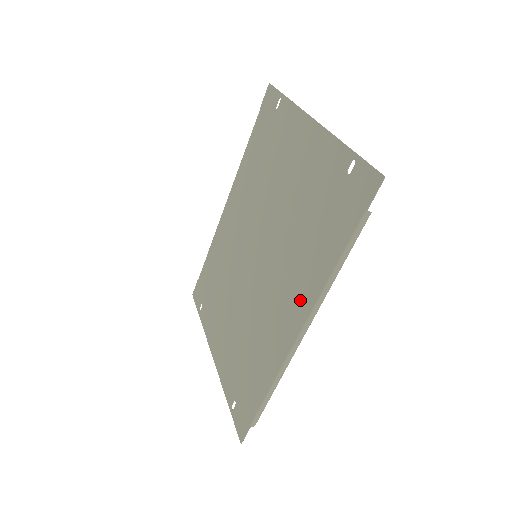
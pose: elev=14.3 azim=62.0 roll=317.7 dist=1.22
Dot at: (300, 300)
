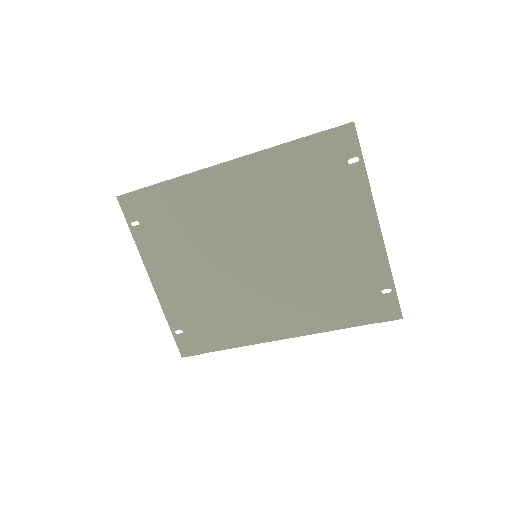
Dot at: (296, 323)
